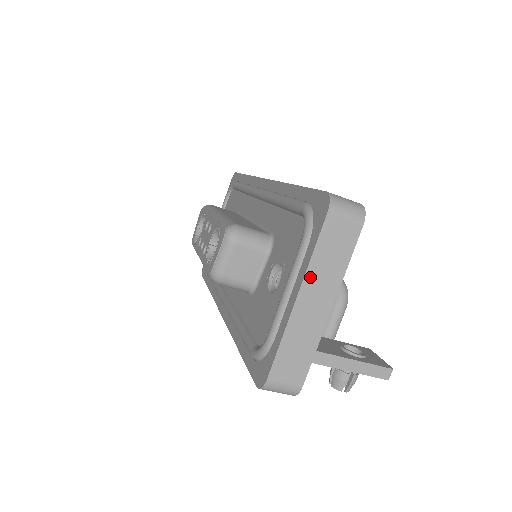
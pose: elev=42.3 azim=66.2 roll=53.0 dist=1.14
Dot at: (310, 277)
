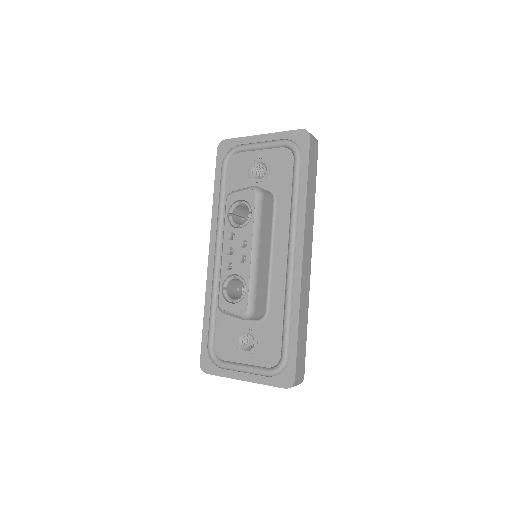
Dot at: (256, 382)
